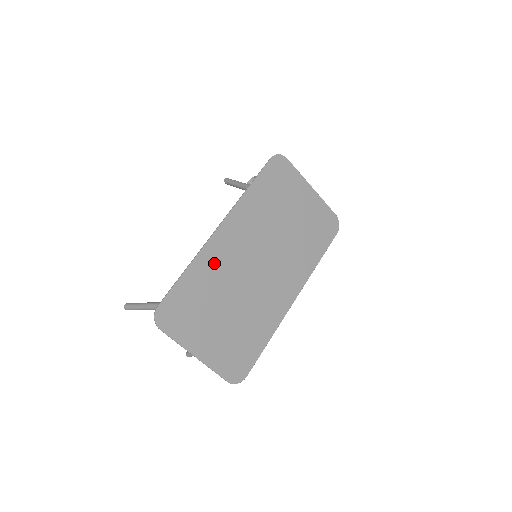
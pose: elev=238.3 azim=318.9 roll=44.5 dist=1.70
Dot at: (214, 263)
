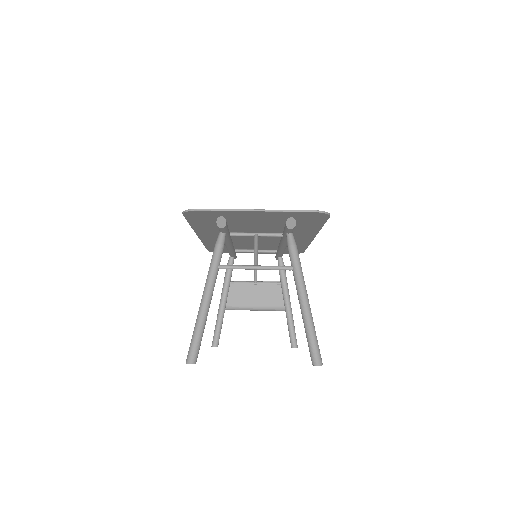
Dot at: (213, 230)
